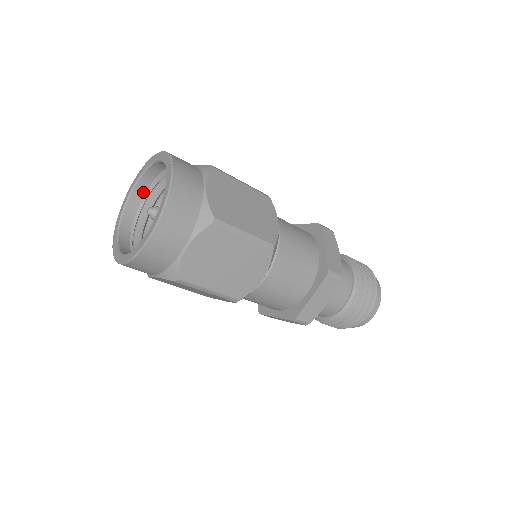
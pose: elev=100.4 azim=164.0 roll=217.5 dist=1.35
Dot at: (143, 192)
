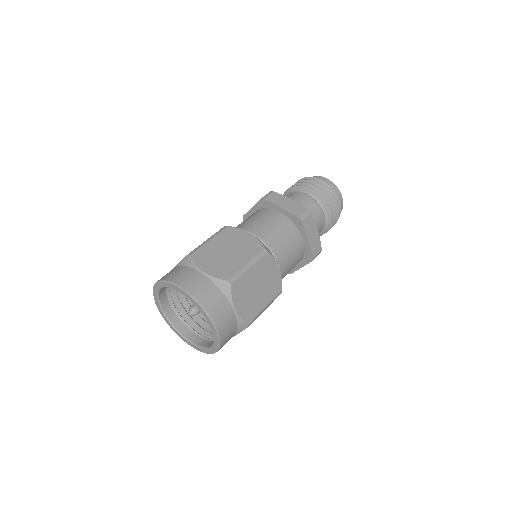
Dot at: (169, 306)
